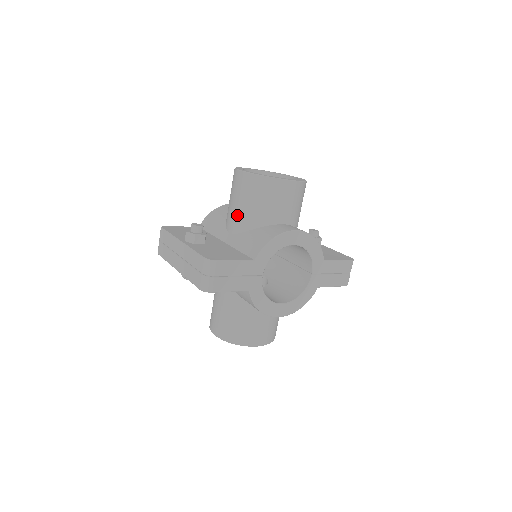
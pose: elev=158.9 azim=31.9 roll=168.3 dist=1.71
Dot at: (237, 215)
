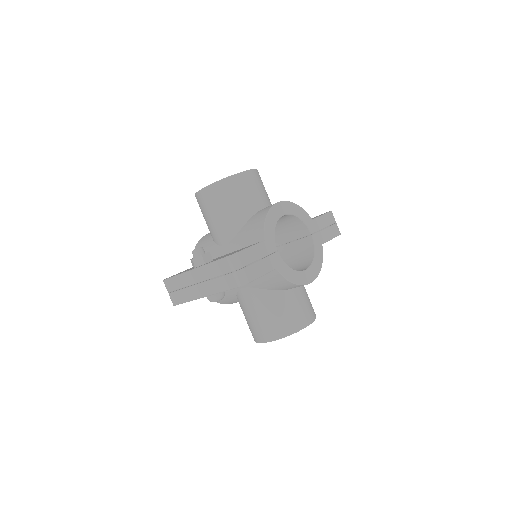
Dot at: (223, 225)
